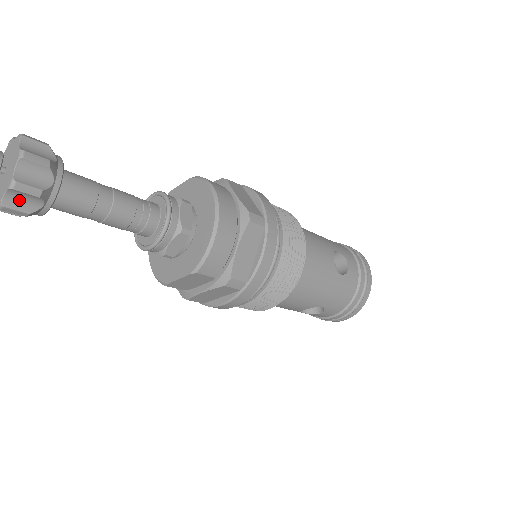
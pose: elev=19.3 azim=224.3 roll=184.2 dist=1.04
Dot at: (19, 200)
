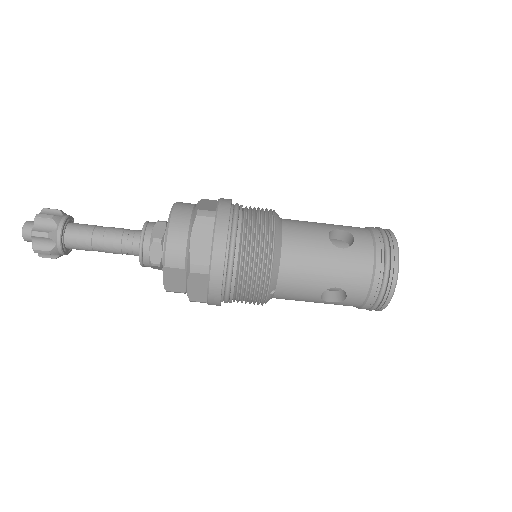
Dot at: (41, 244)
